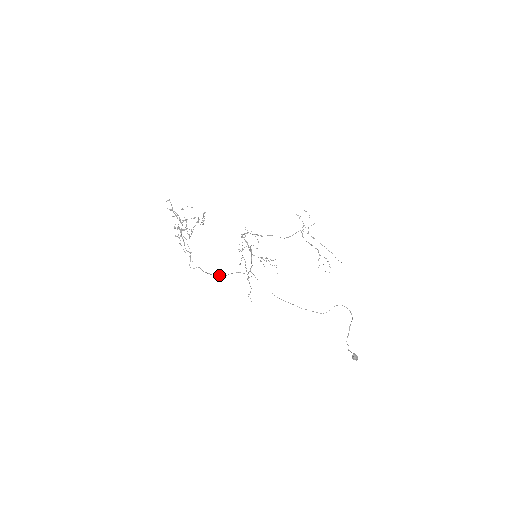
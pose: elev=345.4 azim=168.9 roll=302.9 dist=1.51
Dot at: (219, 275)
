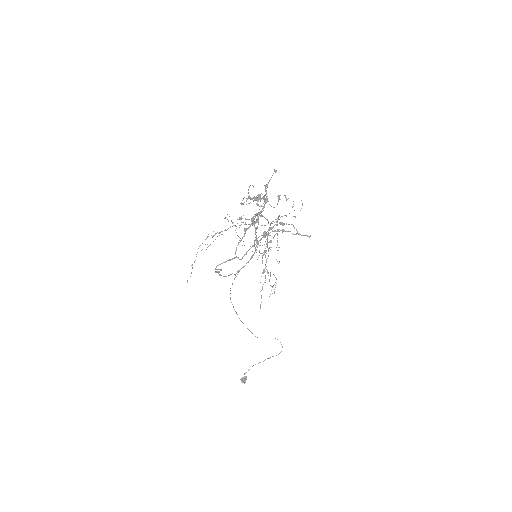
Dot at: (220, 274)
